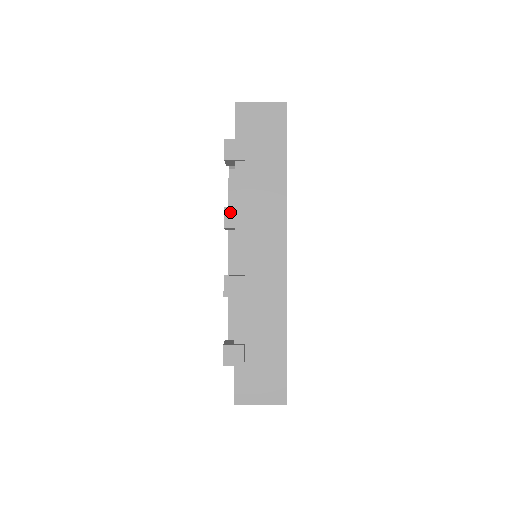
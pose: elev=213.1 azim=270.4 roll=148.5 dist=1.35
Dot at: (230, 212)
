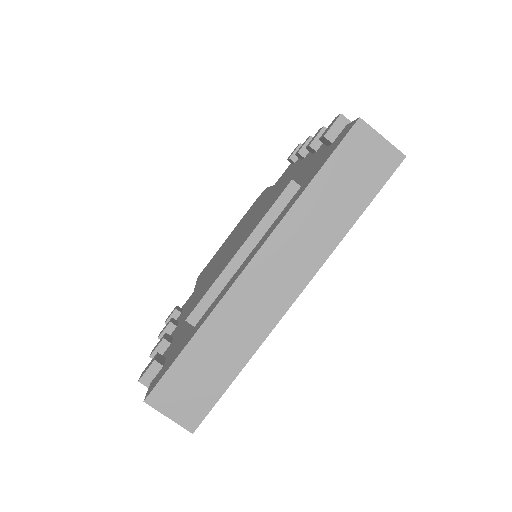
Dot at: occluded
